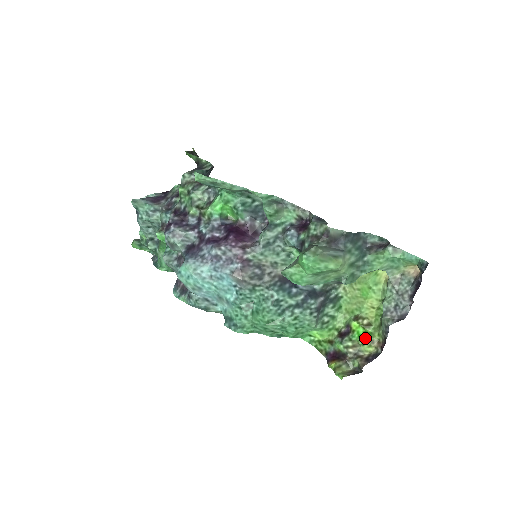
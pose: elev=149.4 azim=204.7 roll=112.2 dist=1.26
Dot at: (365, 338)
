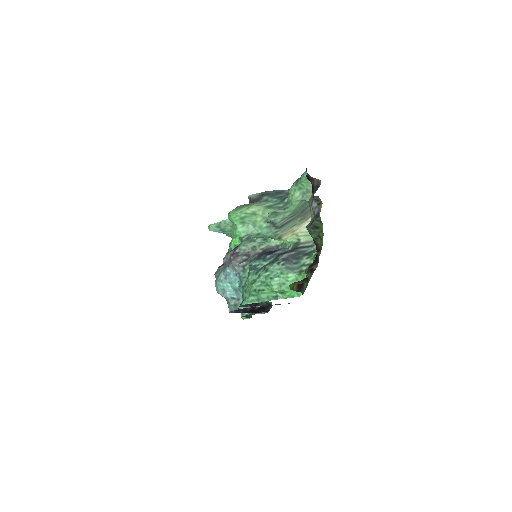
Dot at: (313, 255)
